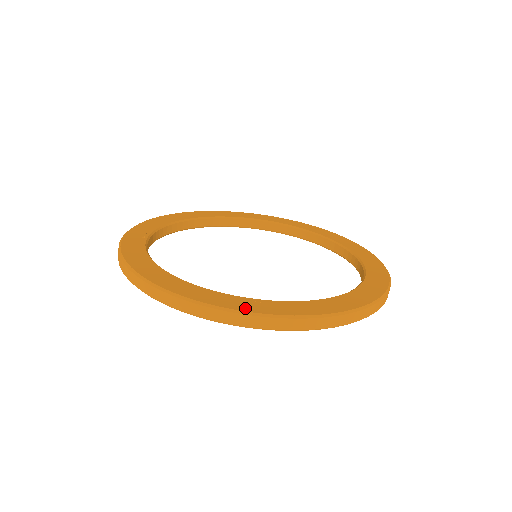
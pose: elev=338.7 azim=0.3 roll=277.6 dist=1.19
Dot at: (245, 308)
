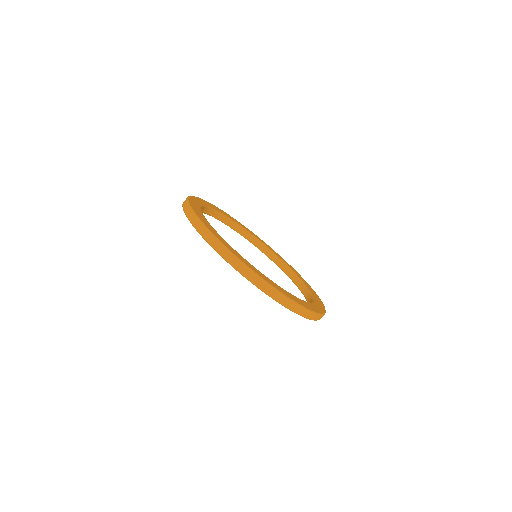
Dot at: (308, 308)
